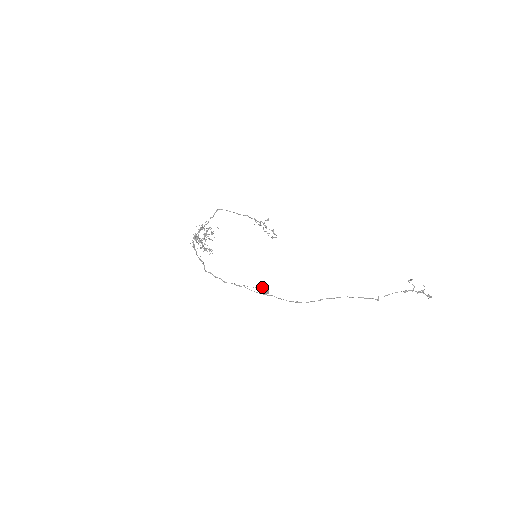
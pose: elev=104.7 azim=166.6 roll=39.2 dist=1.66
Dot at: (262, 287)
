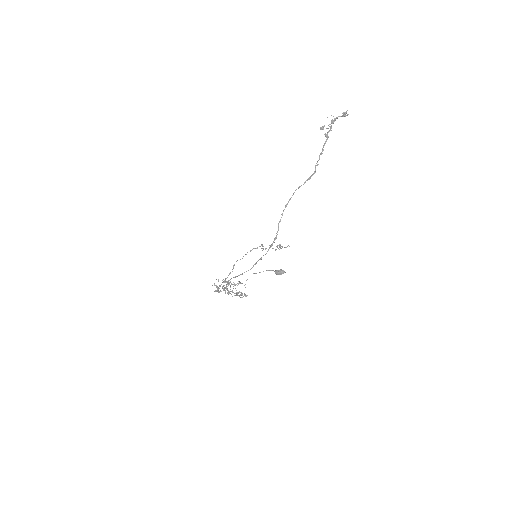
Dot at: (272, 270)
